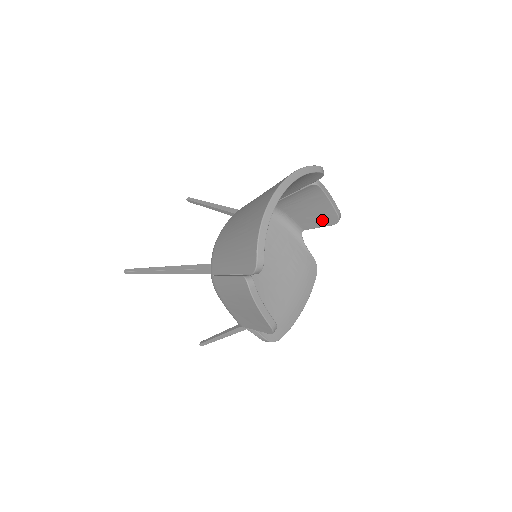
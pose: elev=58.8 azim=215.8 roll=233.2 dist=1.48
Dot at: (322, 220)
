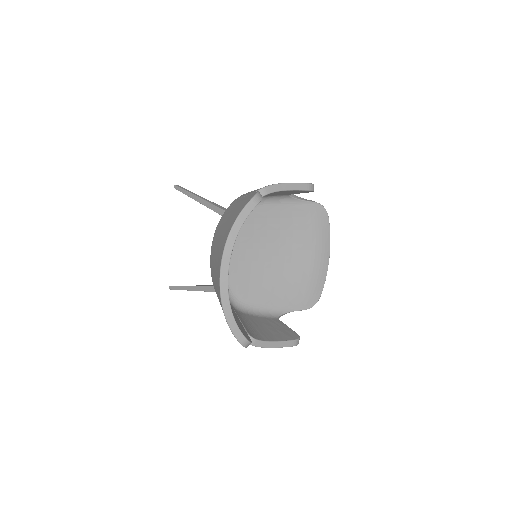
Dot at: (297, 192)
